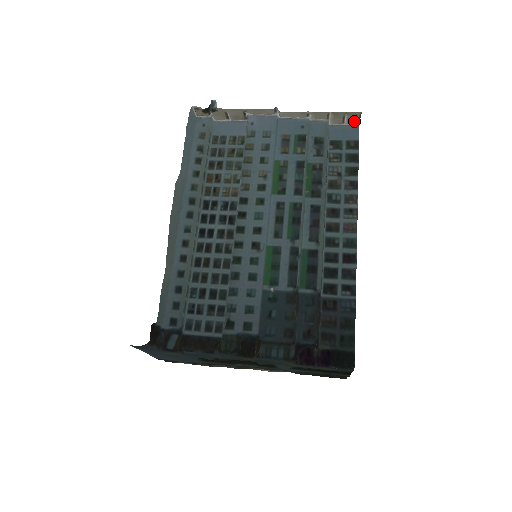
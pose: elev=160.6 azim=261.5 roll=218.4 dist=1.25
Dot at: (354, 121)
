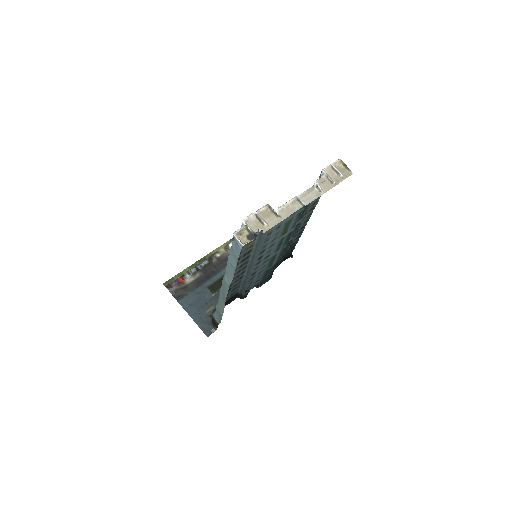
Dot at: (341, 168)
